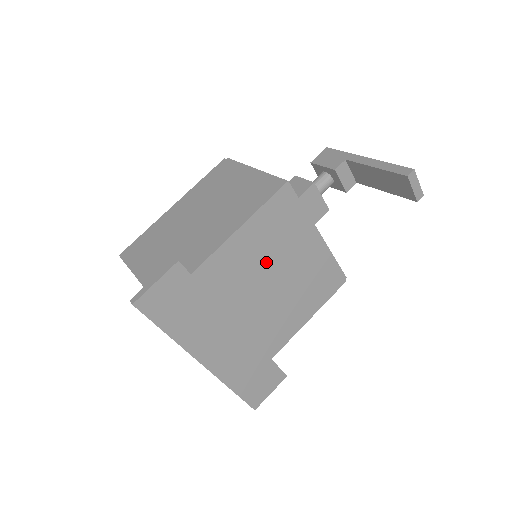
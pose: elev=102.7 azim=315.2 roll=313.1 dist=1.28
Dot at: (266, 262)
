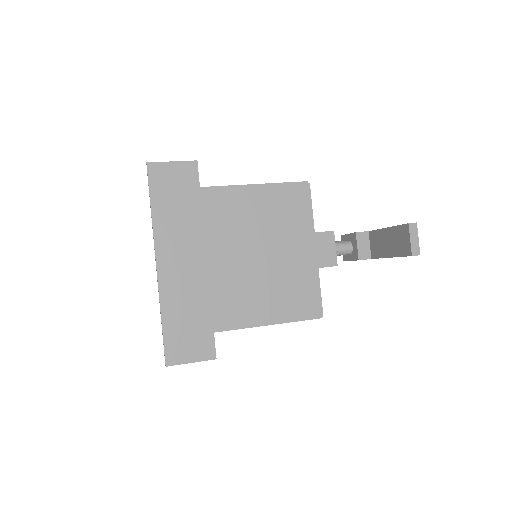
Dot at: (259, 231)
